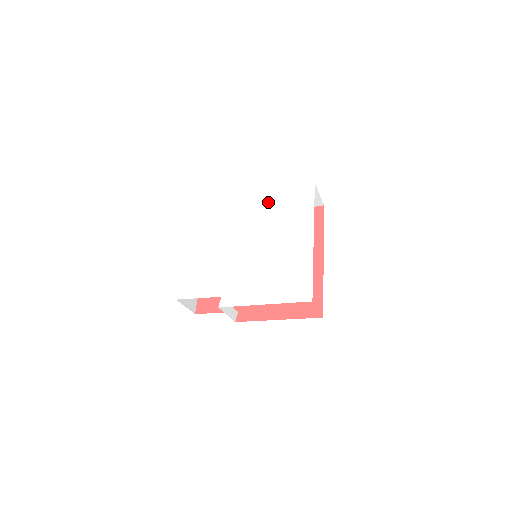
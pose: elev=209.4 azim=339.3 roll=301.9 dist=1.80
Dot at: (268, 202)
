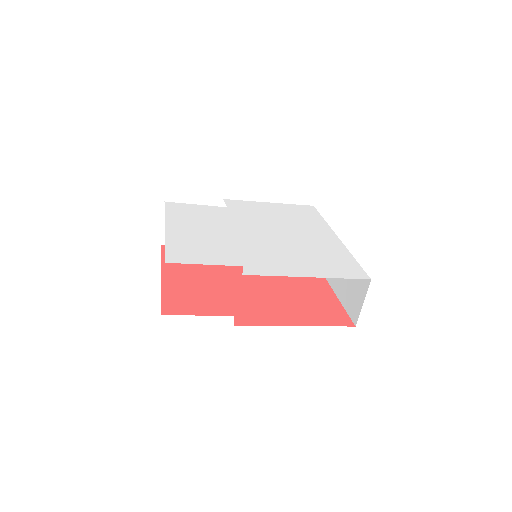
Dot at: (267, 208)
